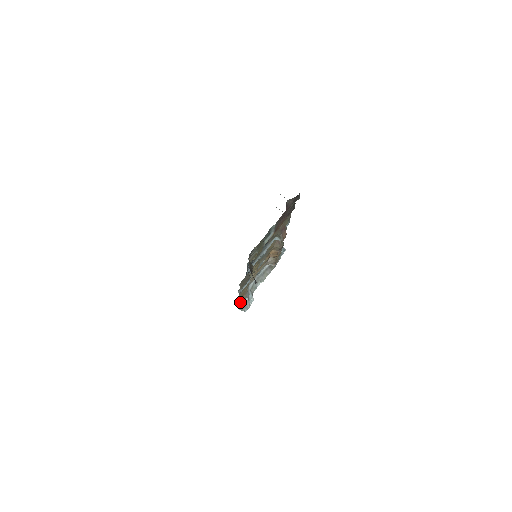
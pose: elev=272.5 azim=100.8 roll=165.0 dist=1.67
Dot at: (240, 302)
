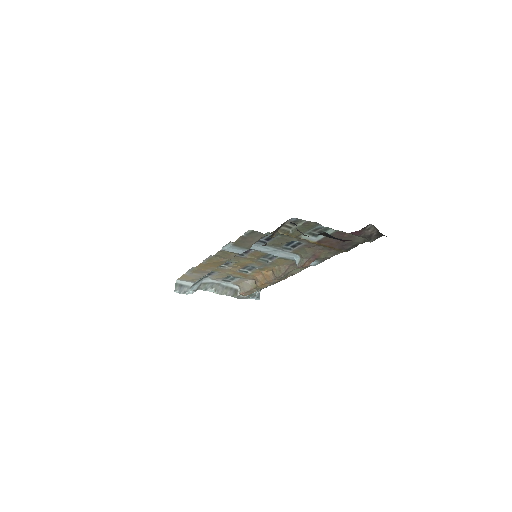
Dot at: (191, 272)
